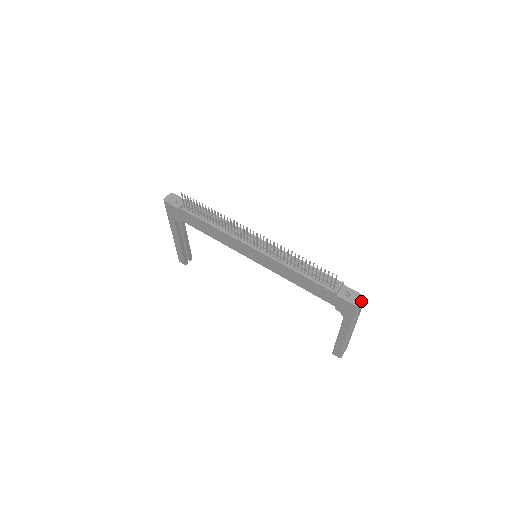
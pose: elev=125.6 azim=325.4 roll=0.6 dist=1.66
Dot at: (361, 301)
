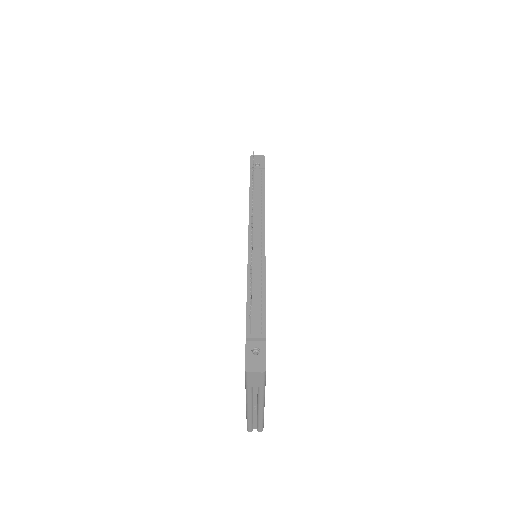
Dot at: (256, 369)
